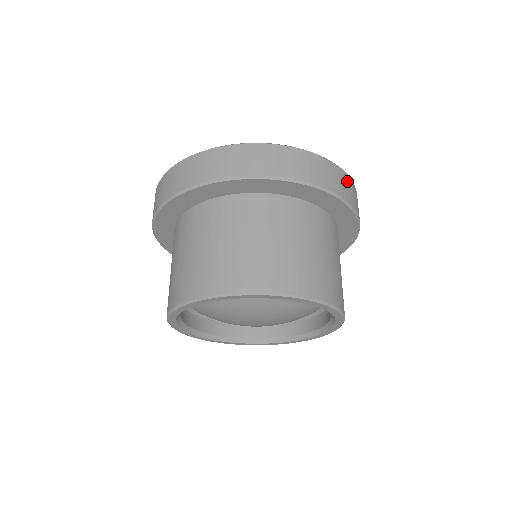
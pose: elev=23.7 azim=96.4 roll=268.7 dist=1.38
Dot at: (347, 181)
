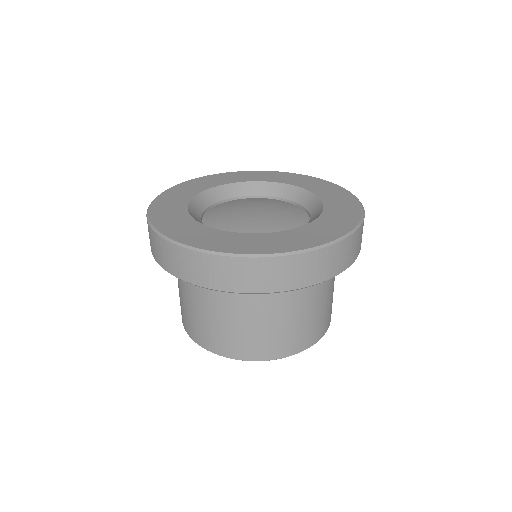
Dot at: (360, 233)
